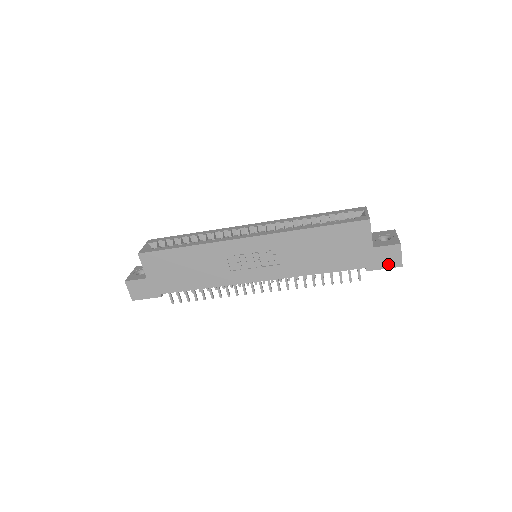
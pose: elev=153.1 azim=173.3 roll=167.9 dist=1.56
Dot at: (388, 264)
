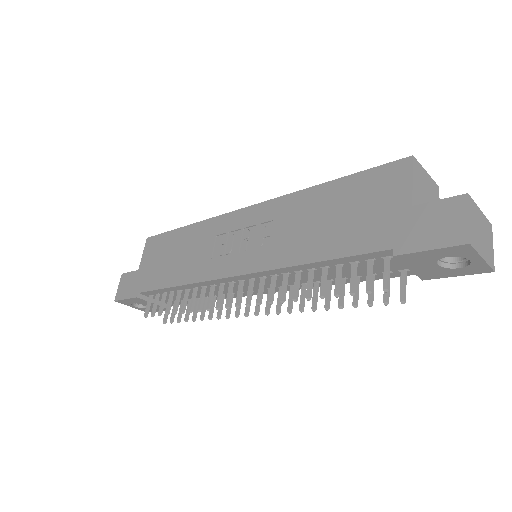
Dot at: (438, 239)
